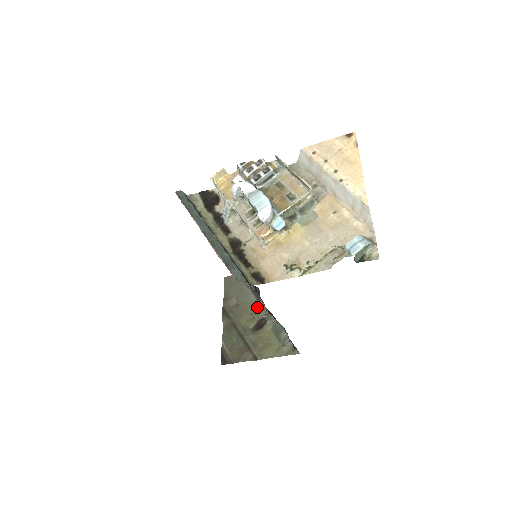
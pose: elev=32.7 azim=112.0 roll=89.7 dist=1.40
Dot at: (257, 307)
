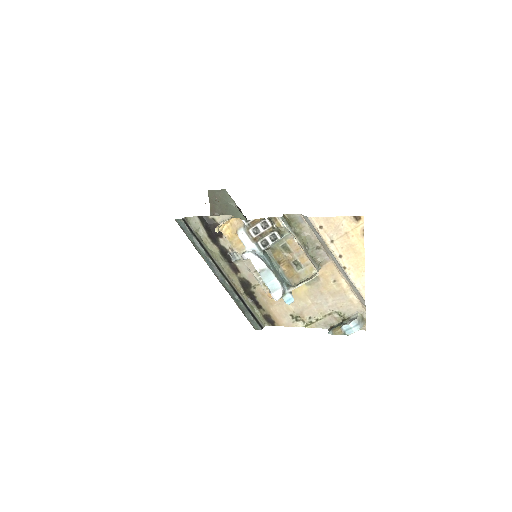
Dot at: occluded
